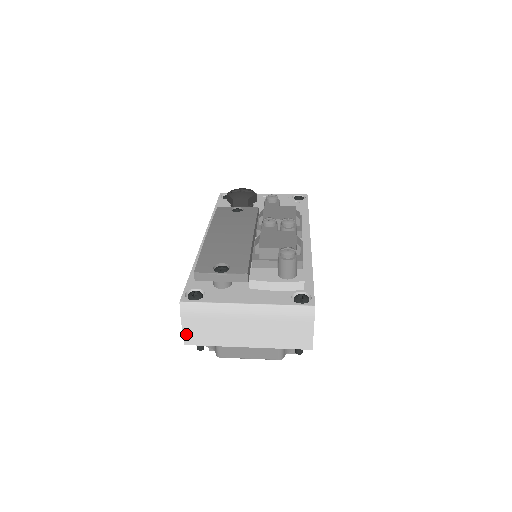
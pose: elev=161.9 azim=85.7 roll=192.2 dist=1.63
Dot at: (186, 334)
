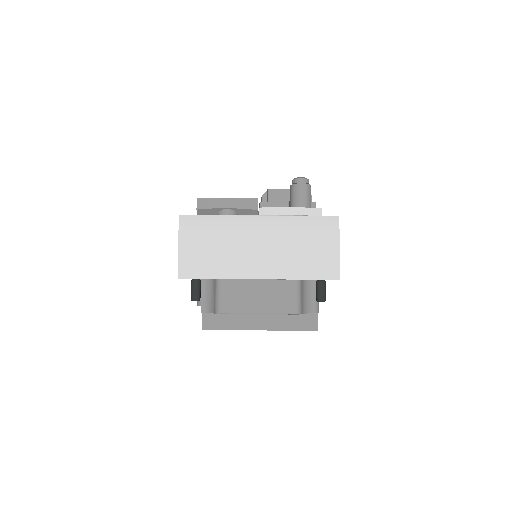
Dot at: (182, 261)
